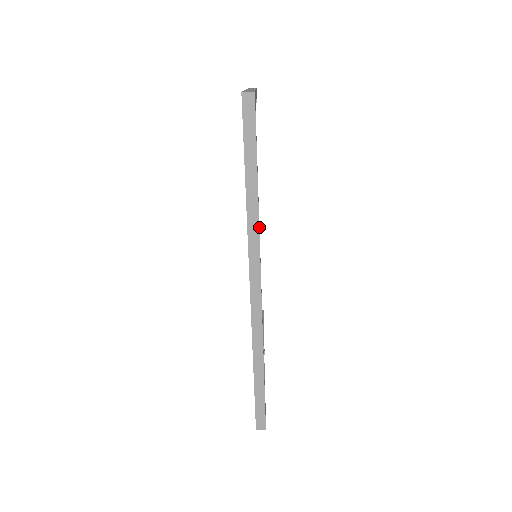
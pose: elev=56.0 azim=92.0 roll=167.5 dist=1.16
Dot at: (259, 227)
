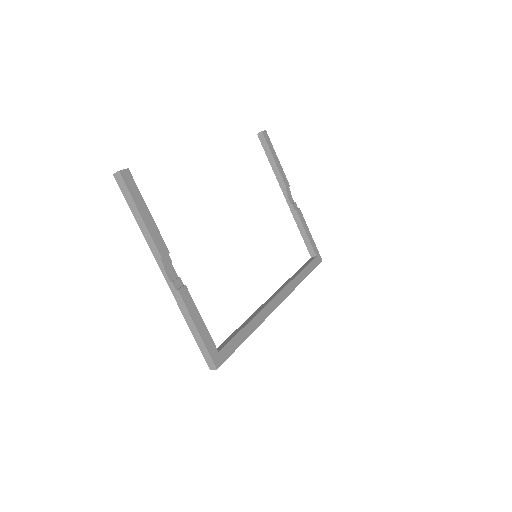
Dot at: (260, 311)
